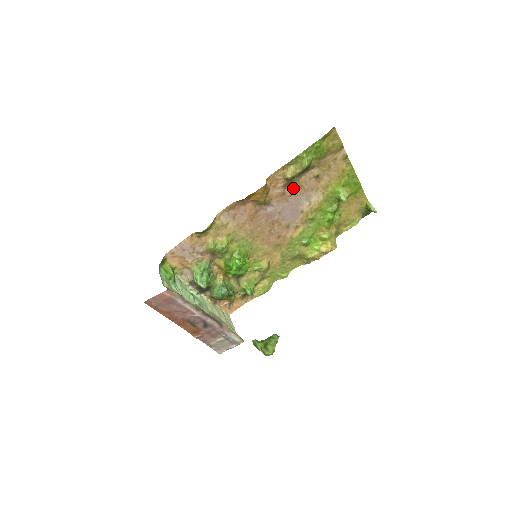
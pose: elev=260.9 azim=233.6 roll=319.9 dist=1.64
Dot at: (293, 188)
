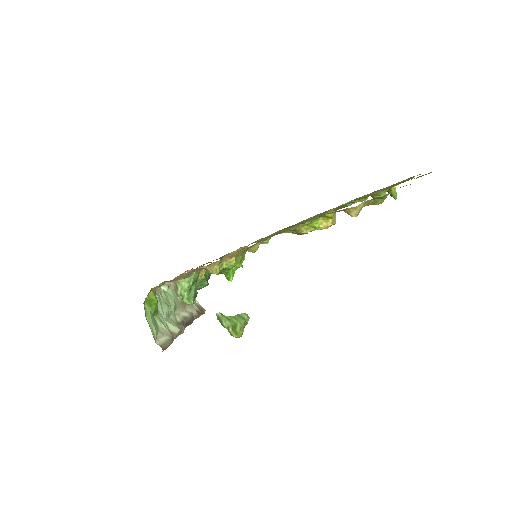
Dot at: occluded
